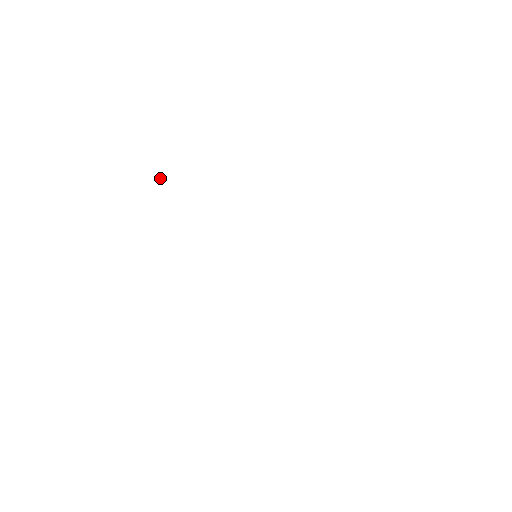
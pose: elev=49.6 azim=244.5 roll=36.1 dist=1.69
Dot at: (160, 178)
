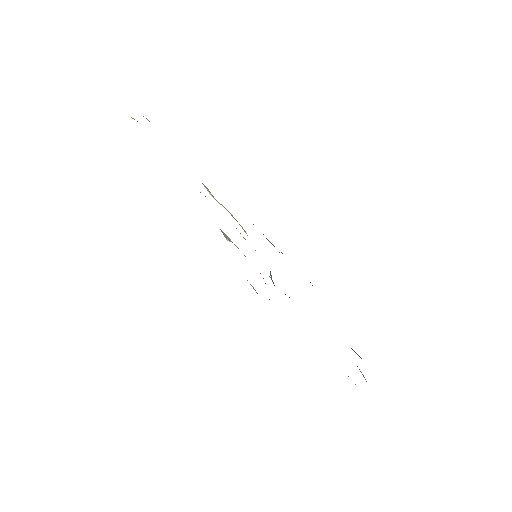
Dot at: (133, 118)
